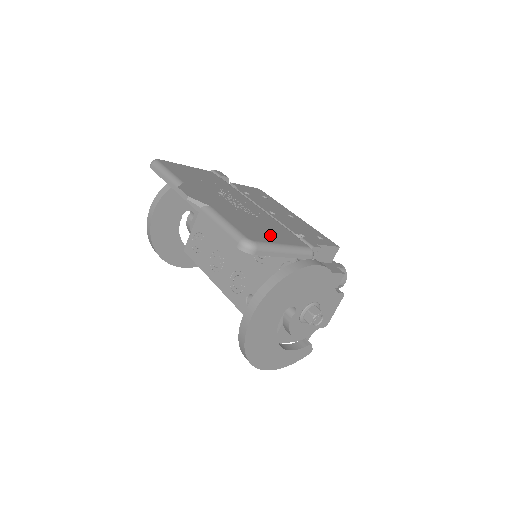
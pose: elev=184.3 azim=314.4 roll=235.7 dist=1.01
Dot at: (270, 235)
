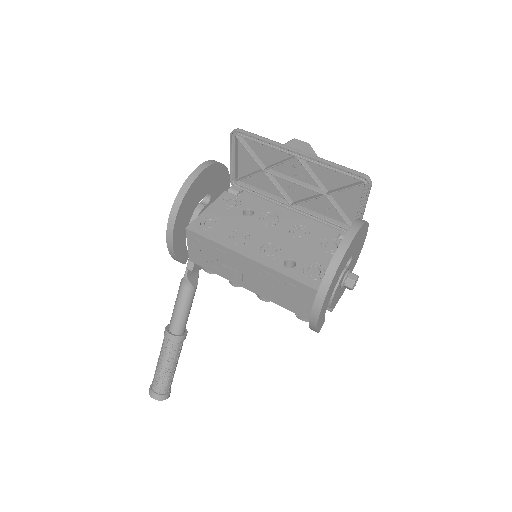
Dot at: (351, 198)
